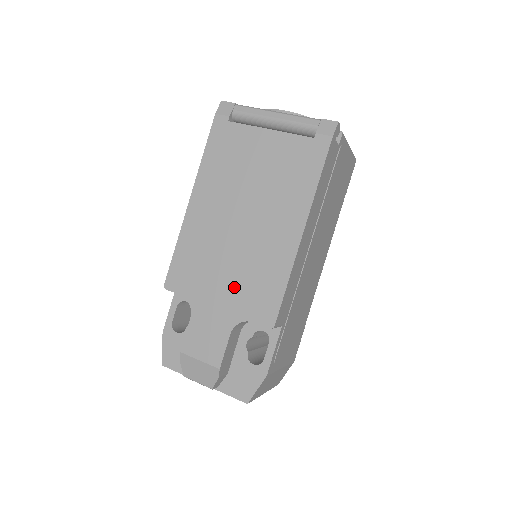
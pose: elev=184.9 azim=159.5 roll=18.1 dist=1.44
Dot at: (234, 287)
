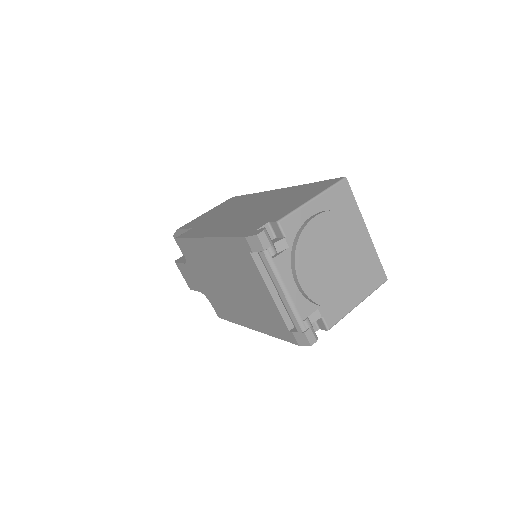
Dot at: (210, 289)
